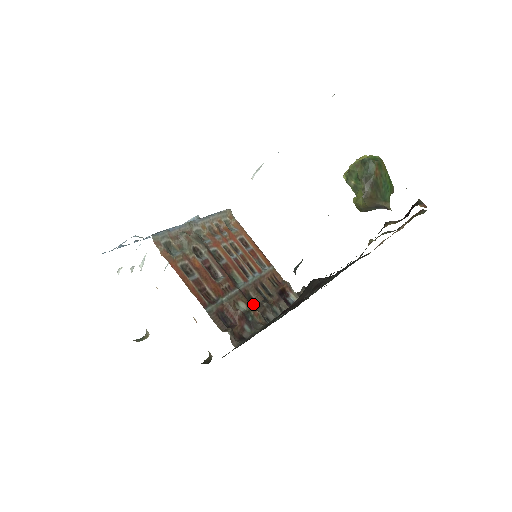
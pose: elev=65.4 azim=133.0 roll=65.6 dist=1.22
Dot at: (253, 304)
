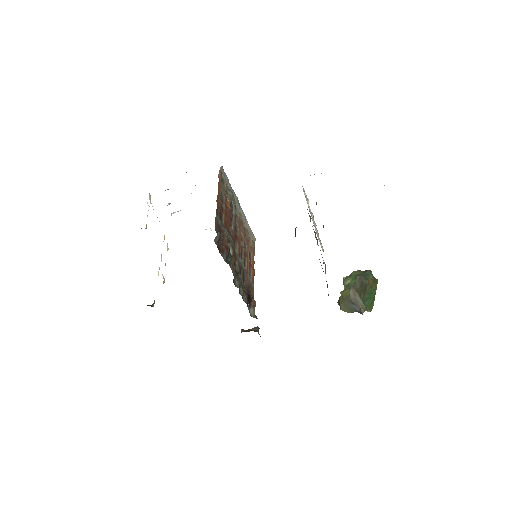
Dot at: (234, 265)
